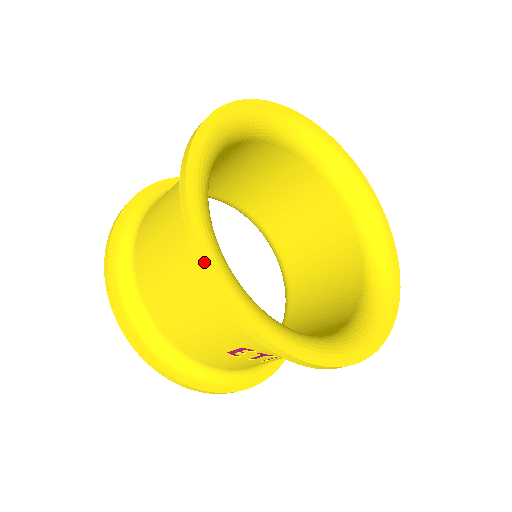
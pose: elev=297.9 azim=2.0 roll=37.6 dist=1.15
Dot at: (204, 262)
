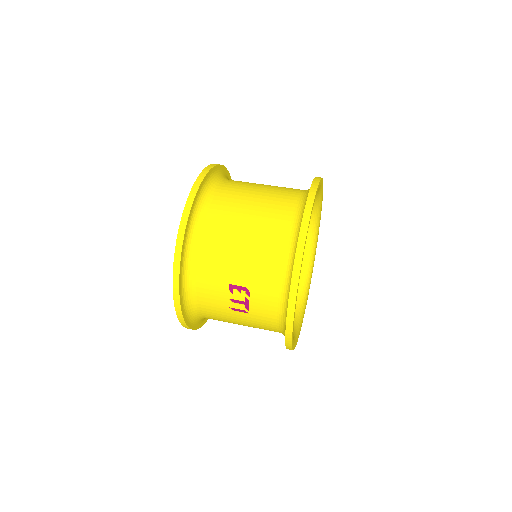
Dot at: (307, 229)
